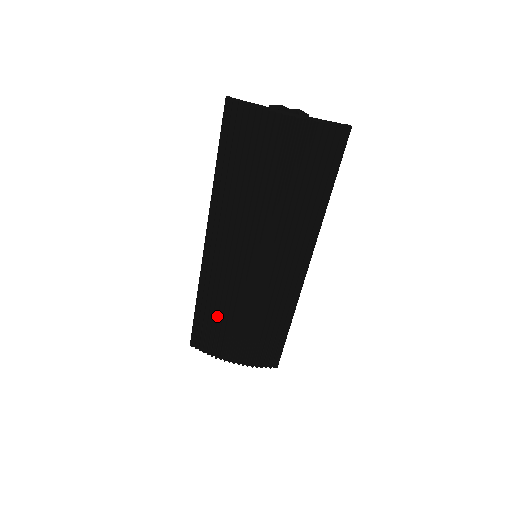
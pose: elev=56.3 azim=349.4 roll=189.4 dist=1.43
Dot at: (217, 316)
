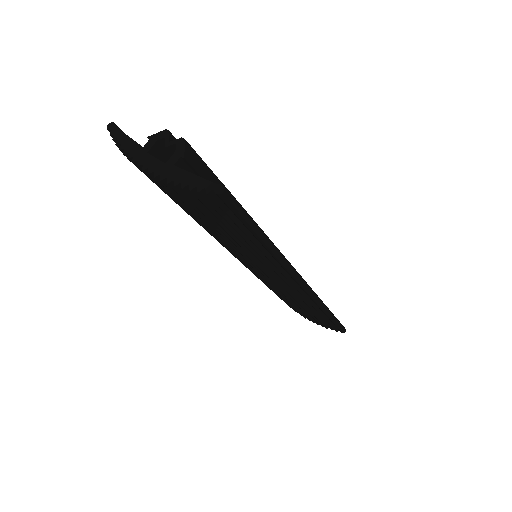
Dot at: occluded
